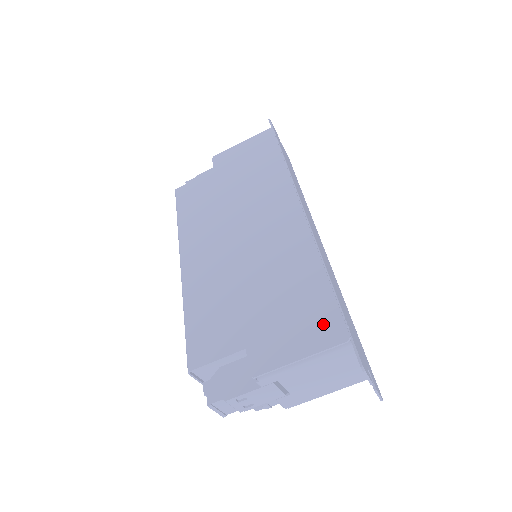
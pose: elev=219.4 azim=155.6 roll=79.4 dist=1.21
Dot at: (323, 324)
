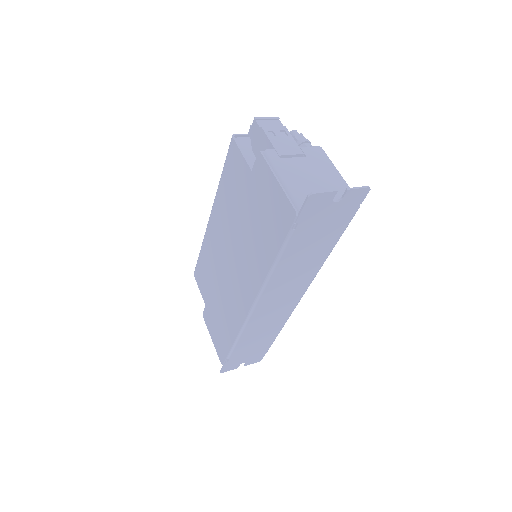
Dot at: (221, 349)
